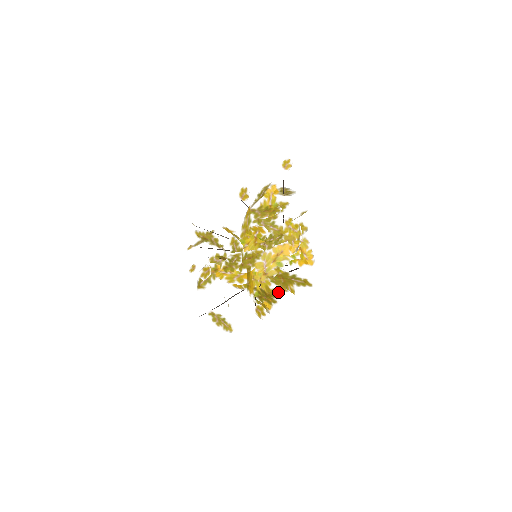
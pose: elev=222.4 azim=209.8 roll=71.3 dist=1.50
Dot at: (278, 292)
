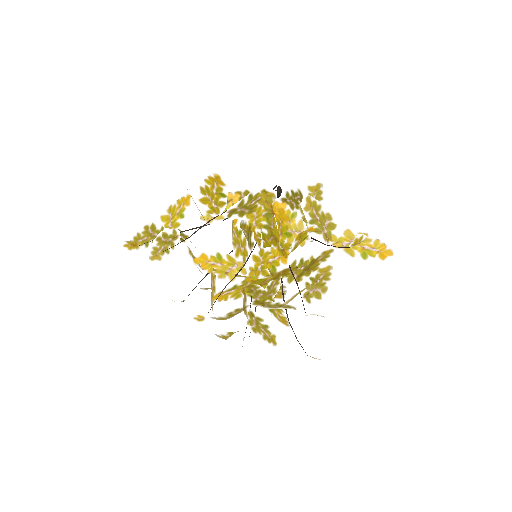
Dot at: occluded
